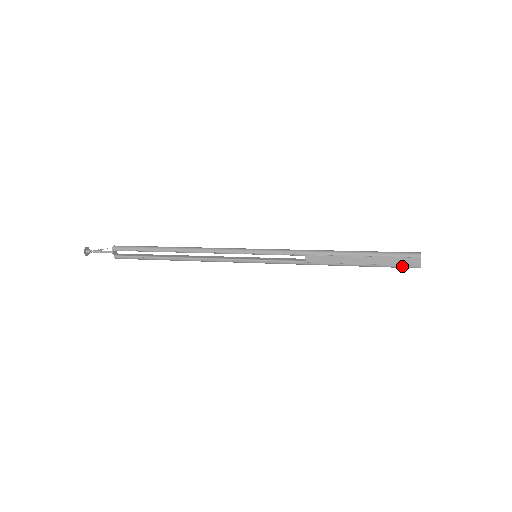
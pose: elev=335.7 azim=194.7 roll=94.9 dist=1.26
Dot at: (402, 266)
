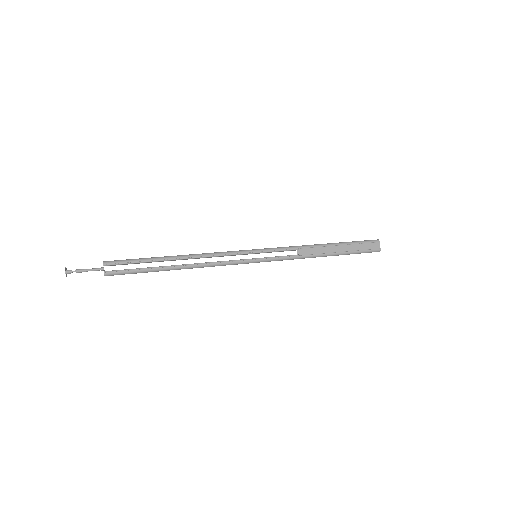
Dot at: (369, 250)
